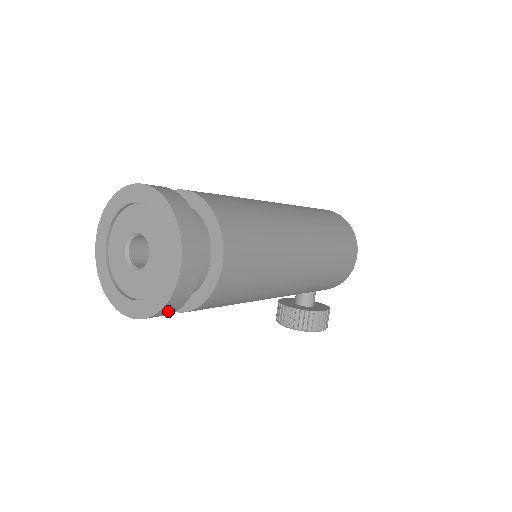
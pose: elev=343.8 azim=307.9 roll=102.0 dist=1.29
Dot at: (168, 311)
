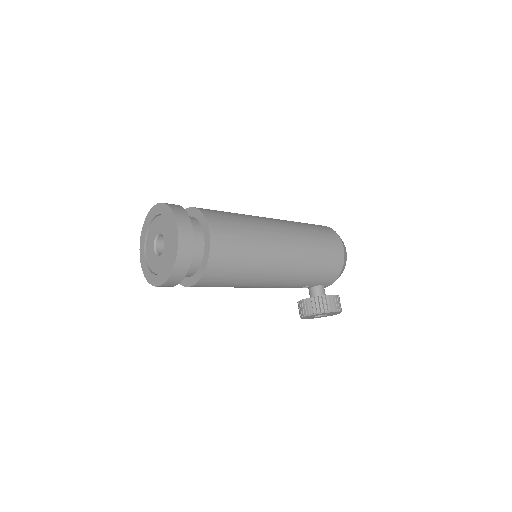
Dot at: (181, 270)
